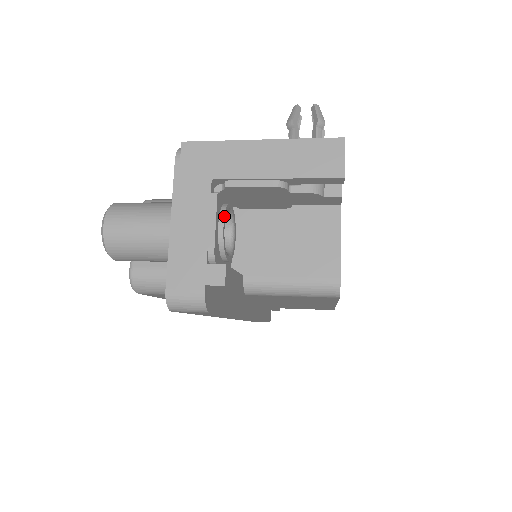
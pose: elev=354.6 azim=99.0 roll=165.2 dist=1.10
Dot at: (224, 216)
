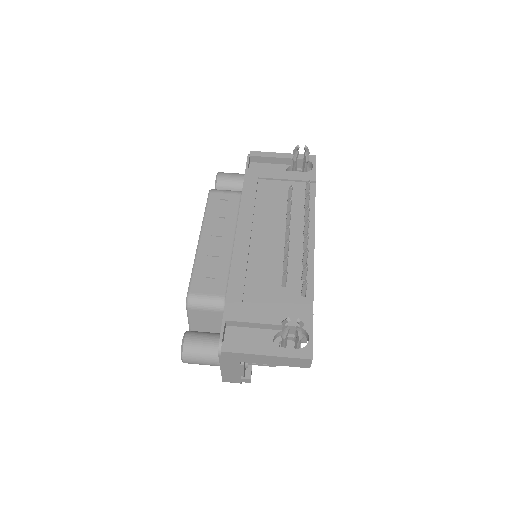
Dot at: (247, 364)
